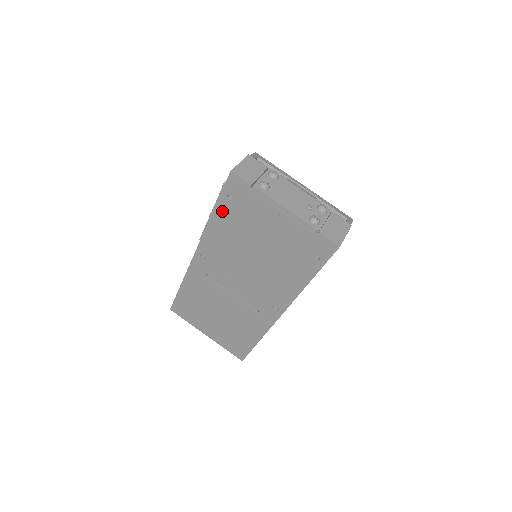
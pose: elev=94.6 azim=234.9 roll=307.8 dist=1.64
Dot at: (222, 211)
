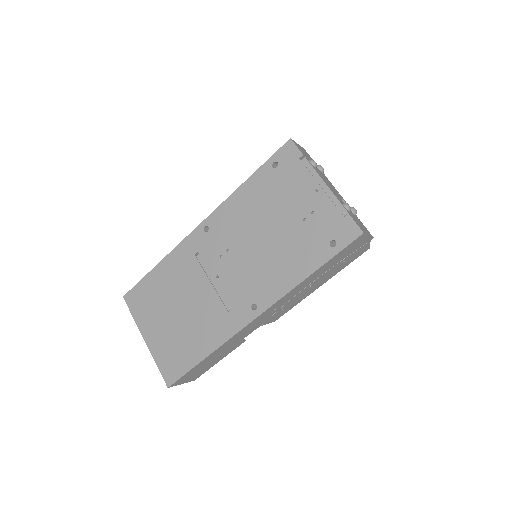
Dot at: (259, 178)
